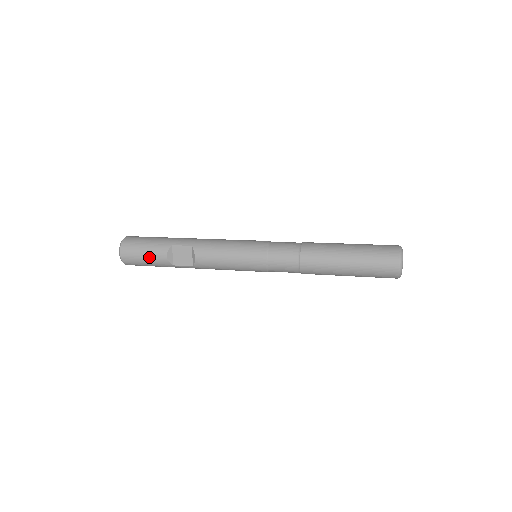
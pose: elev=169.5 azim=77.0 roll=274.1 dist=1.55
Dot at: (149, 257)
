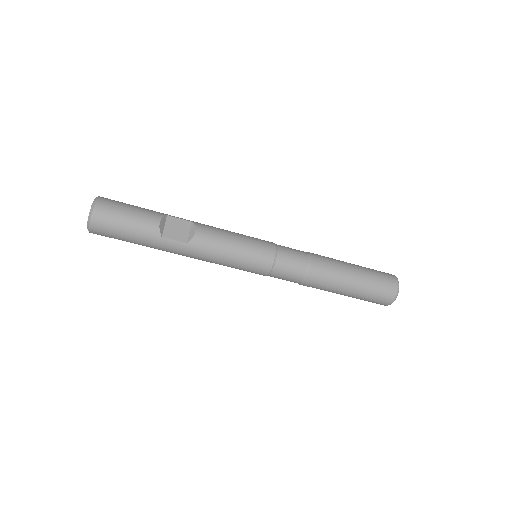
Dot at: (135, 218)
